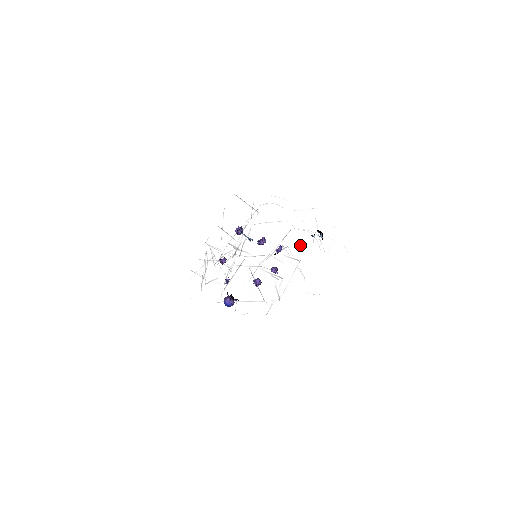
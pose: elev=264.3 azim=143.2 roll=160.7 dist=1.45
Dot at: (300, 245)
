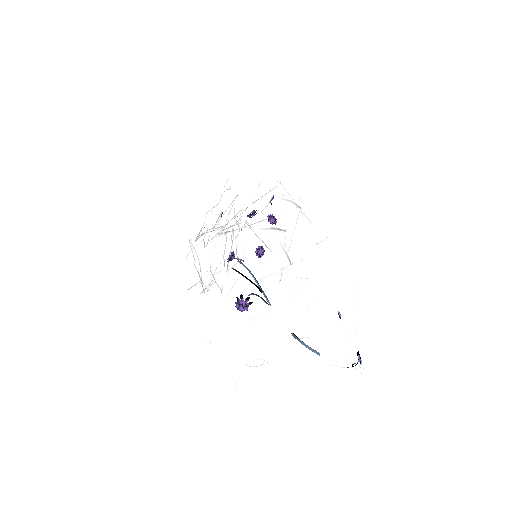
Dot at: occluded
